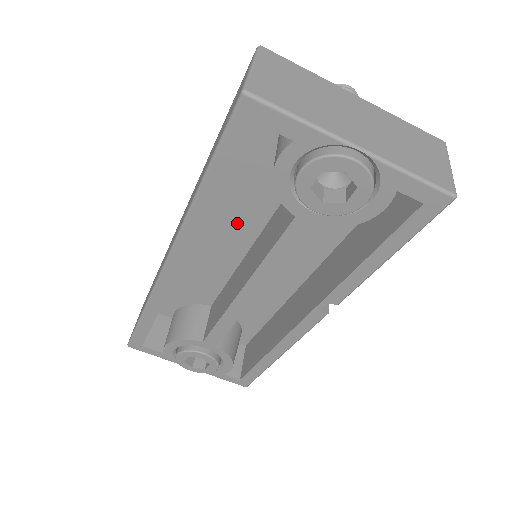
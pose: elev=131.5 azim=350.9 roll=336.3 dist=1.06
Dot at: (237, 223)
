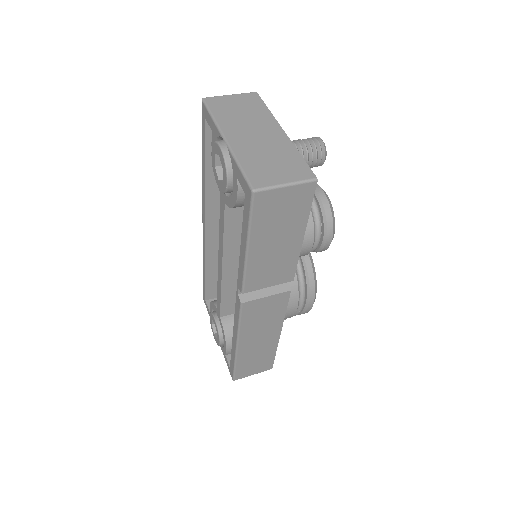
Dot at: occluded
